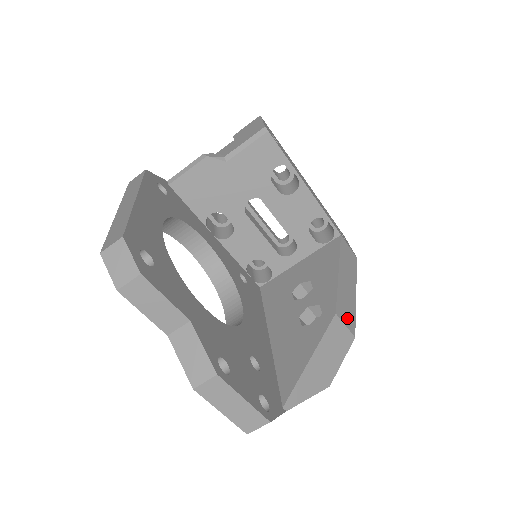
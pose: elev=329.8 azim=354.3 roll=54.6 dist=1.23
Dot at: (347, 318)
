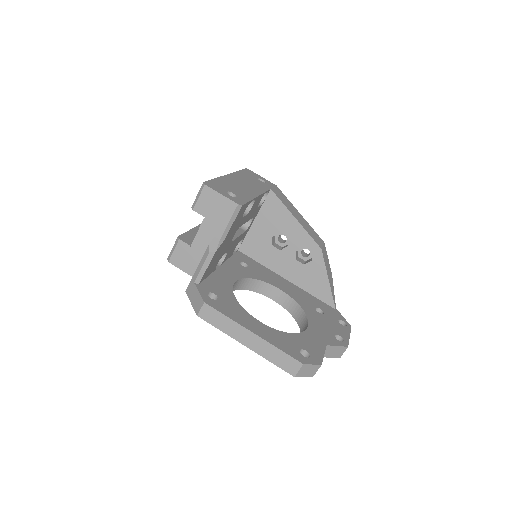
Dot at: (318, 240)
